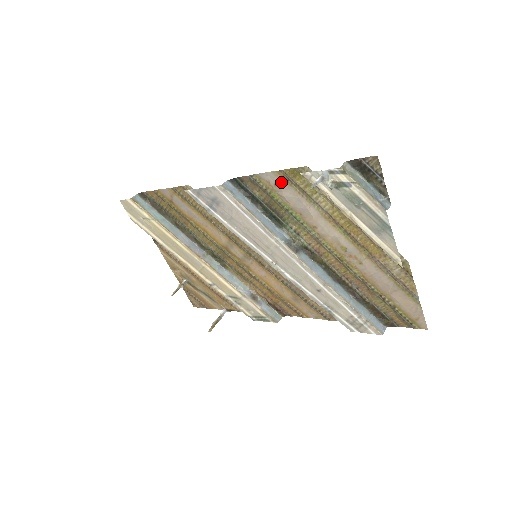
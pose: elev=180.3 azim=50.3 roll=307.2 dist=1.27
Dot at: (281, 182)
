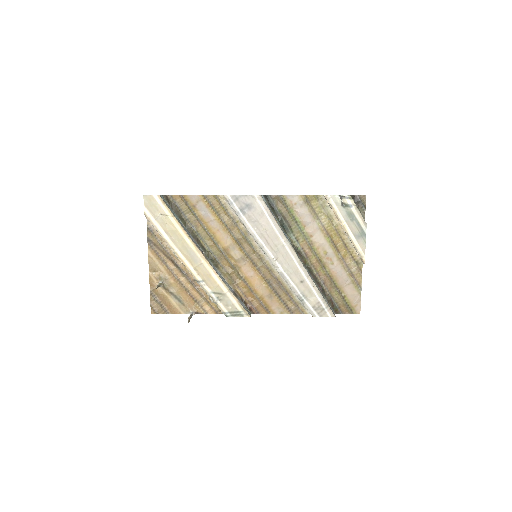
Dot at: (301, 202)
